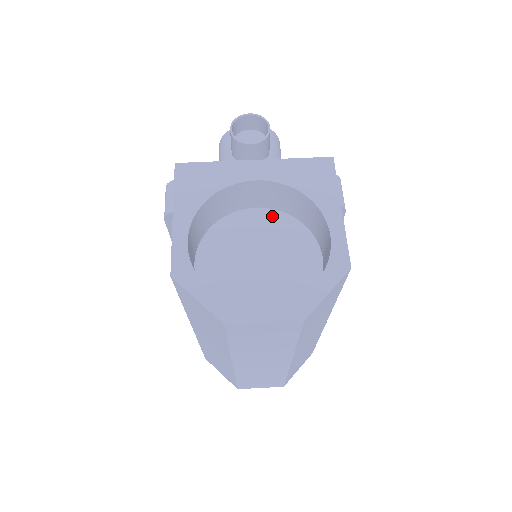
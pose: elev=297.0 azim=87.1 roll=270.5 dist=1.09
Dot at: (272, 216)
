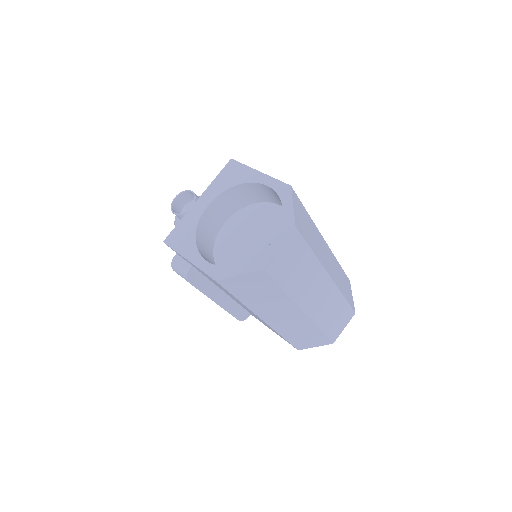
Dot at: (236, 217)
